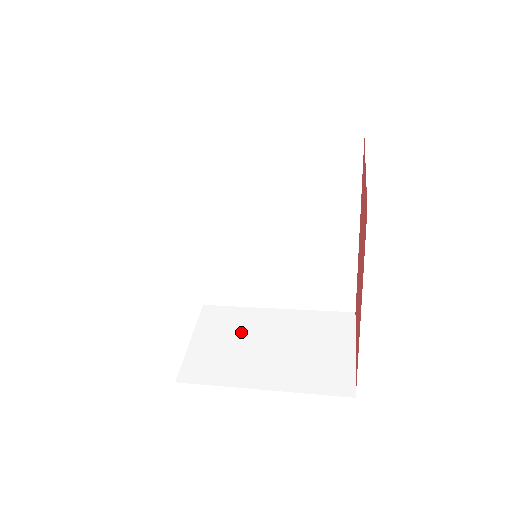
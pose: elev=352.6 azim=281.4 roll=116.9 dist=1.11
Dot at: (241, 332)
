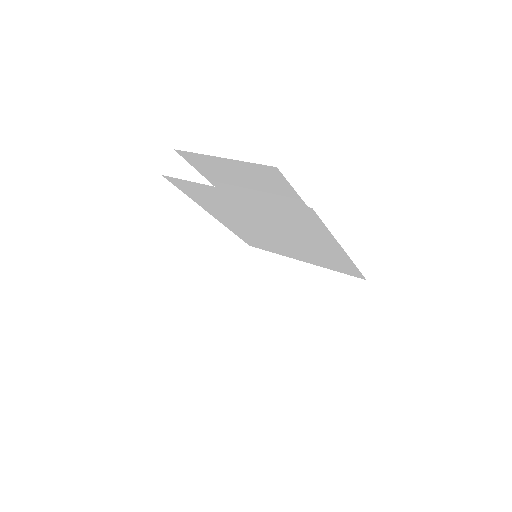
Dot at: (271, 281)
